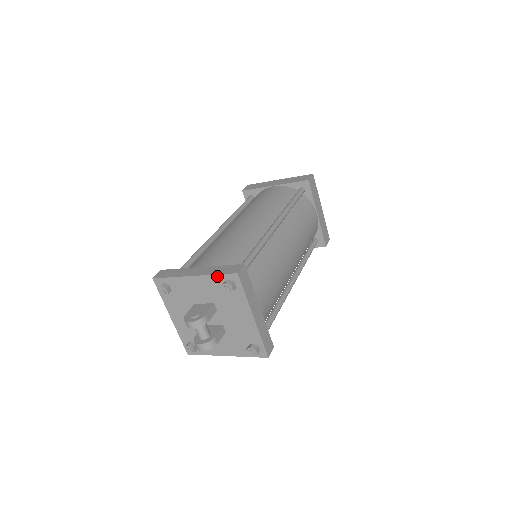
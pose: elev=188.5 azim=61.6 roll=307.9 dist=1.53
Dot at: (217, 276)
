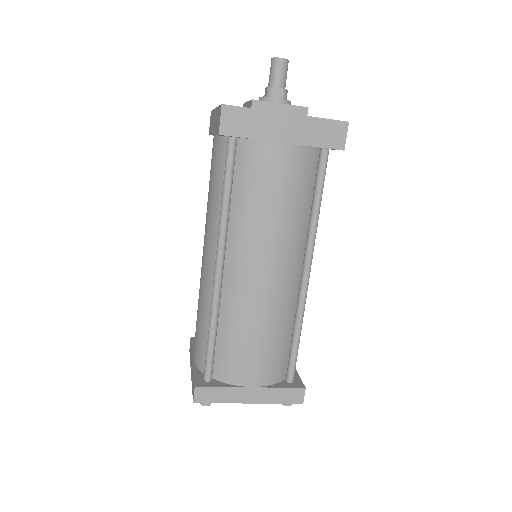
Dot at: occluded
